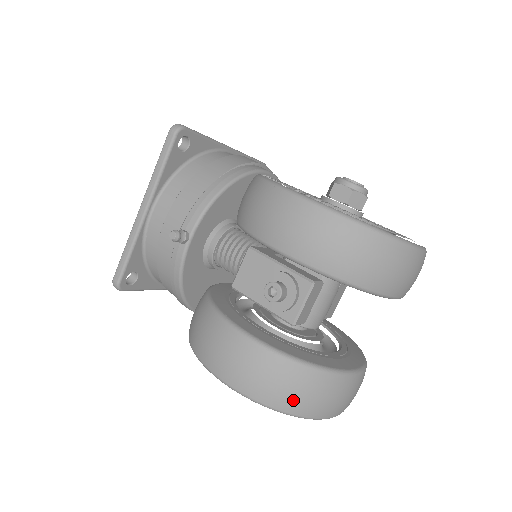
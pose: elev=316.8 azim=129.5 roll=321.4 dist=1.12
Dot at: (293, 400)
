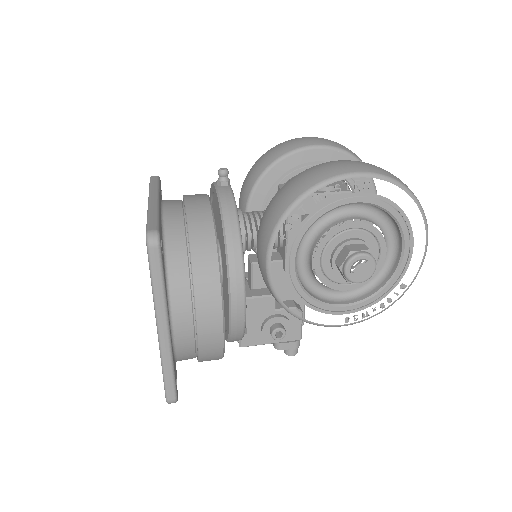
Dot at: (405, 184)
